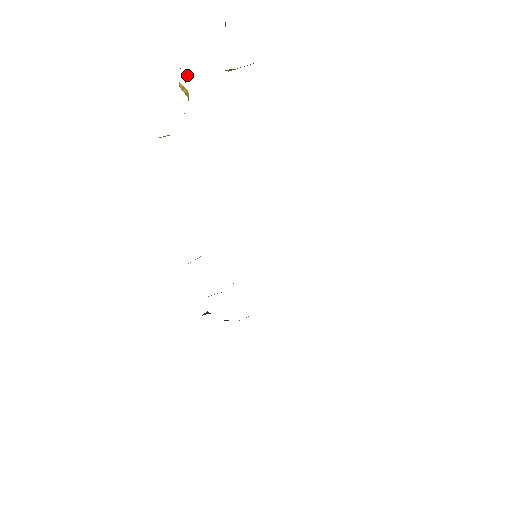
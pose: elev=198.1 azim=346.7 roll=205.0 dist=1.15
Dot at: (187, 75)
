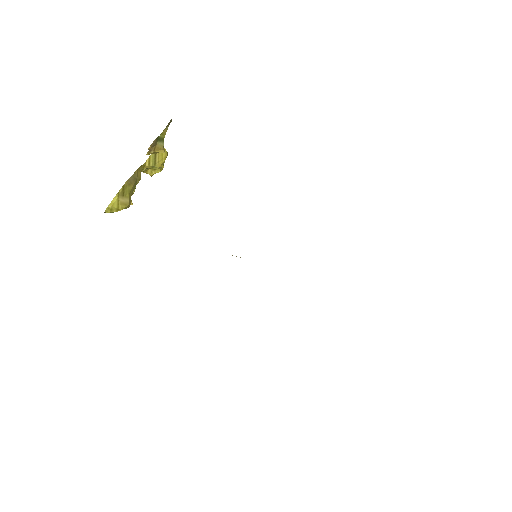
Dot at: occluded
